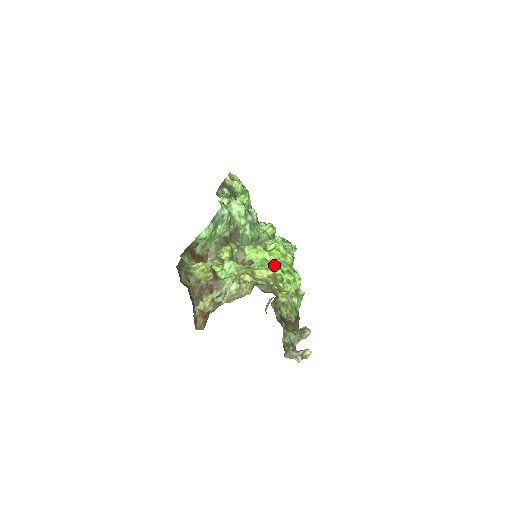
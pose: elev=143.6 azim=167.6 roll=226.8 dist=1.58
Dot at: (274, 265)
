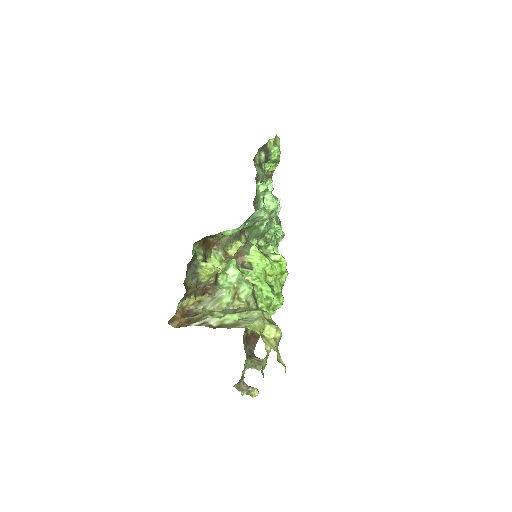
Dot at: (269, 280)
